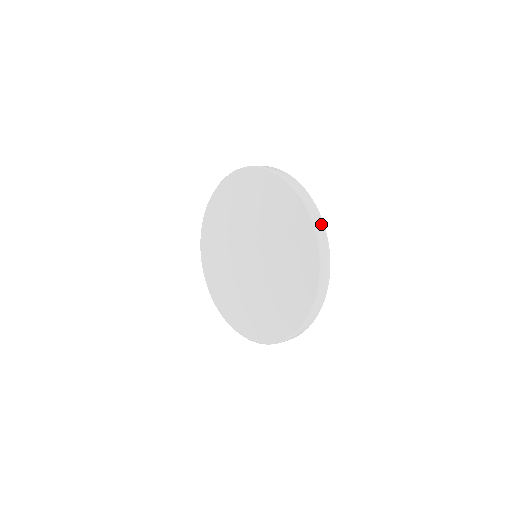
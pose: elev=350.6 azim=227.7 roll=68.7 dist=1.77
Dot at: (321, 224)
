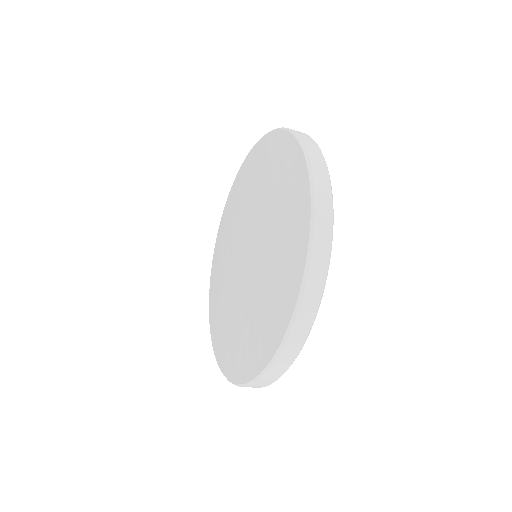
Dot at: (321, 272)
